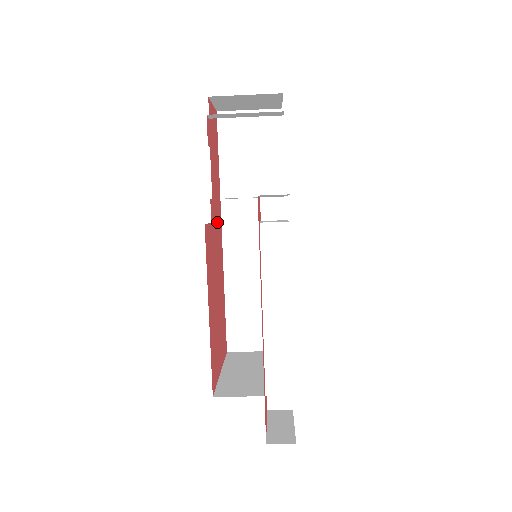
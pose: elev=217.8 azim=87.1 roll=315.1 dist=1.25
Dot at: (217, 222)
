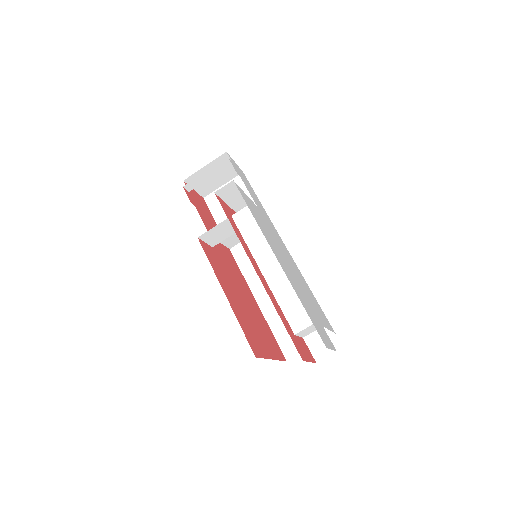
Dot at: (227, 257)
